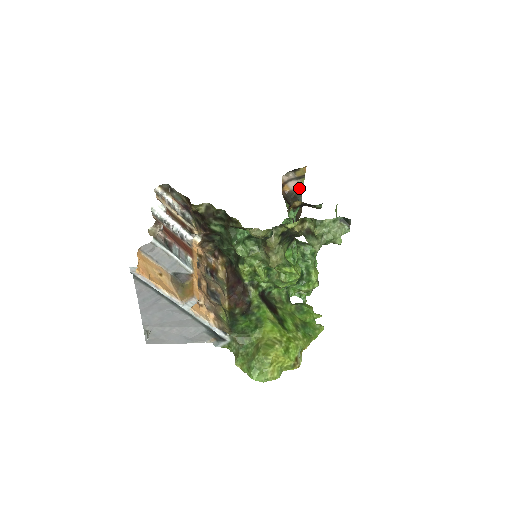
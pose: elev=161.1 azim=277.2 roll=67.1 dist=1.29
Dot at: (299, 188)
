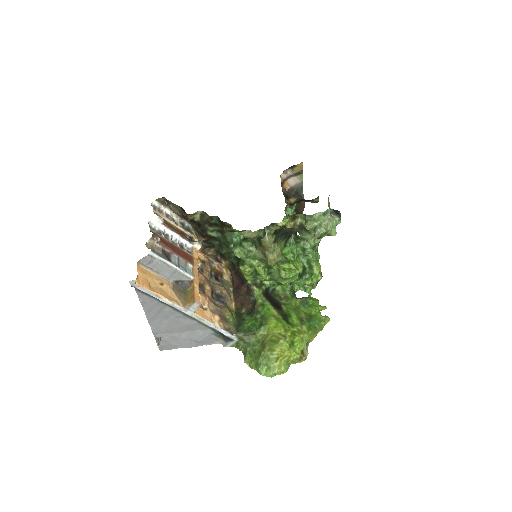
Dot at: (299, 184)
